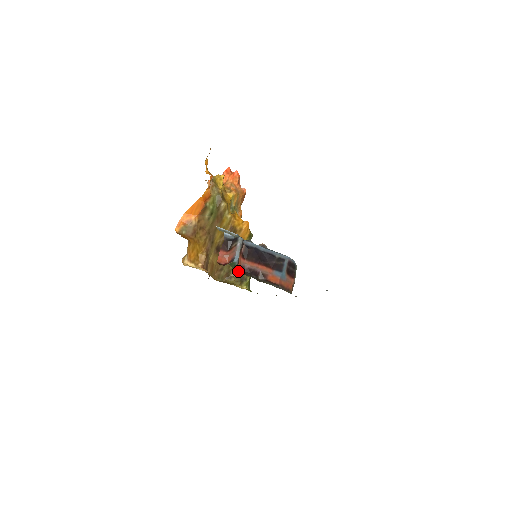
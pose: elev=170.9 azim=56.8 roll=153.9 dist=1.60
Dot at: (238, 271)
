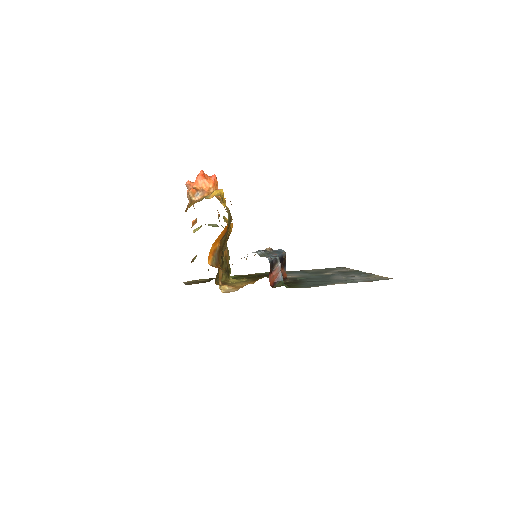
Dot at: occluded
